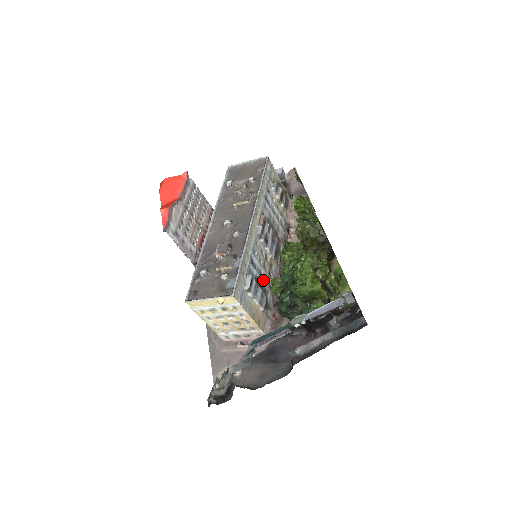
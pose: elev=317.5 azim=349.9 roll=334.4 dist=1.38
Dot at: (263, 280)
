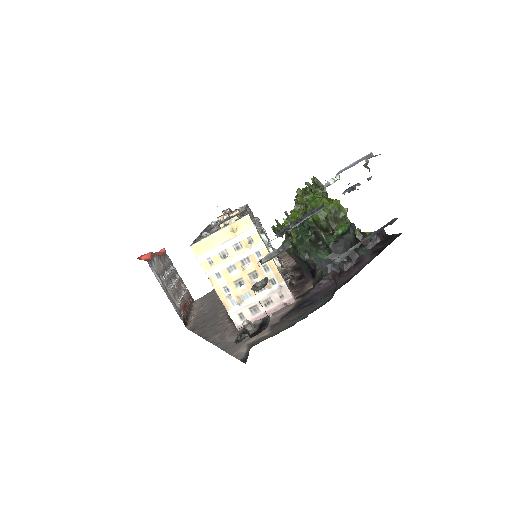
Dot at: occluded
